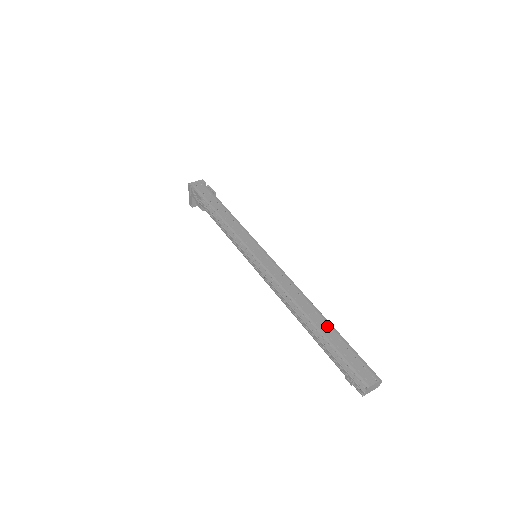
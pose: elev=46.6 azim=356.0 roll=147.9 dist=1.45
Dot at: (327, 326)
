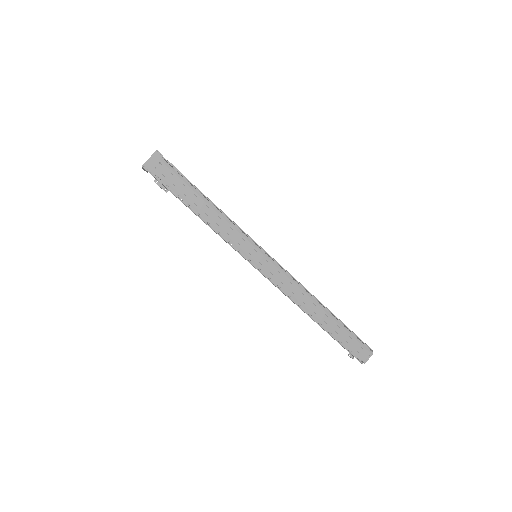
Dot at: (334, 323)
